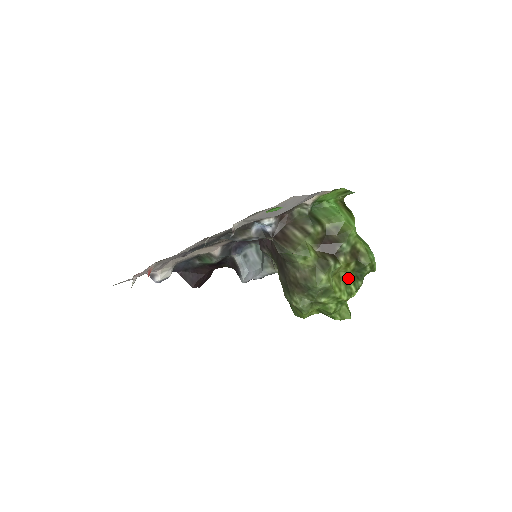
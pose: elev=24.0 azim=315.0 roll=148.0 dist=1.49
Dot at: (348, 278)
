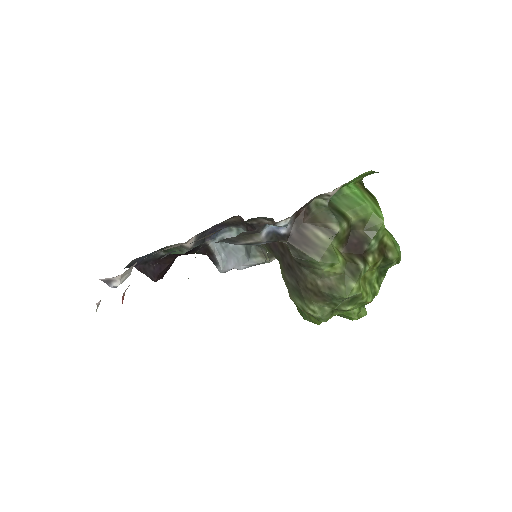
Dot at: (373, 277)
